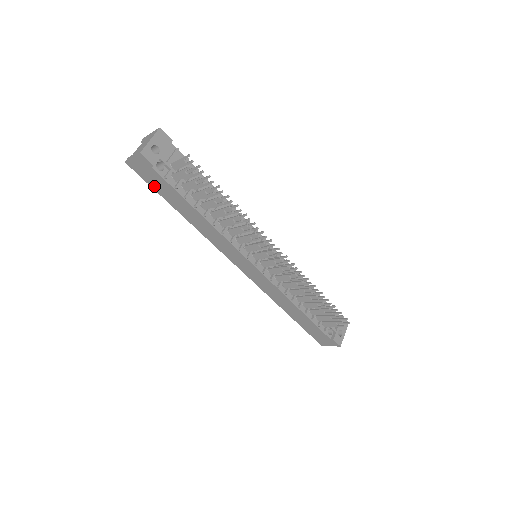
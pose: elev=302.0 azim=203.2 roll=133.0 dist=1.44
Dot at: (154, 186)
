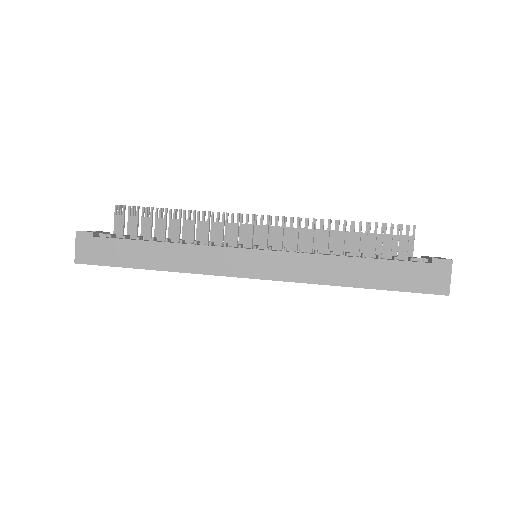
Dot at: (110, 262)
